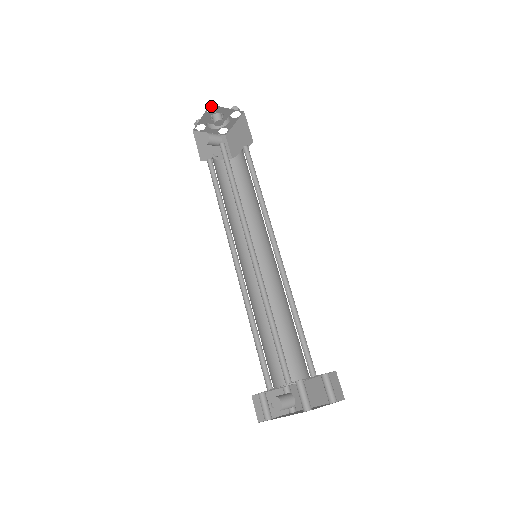
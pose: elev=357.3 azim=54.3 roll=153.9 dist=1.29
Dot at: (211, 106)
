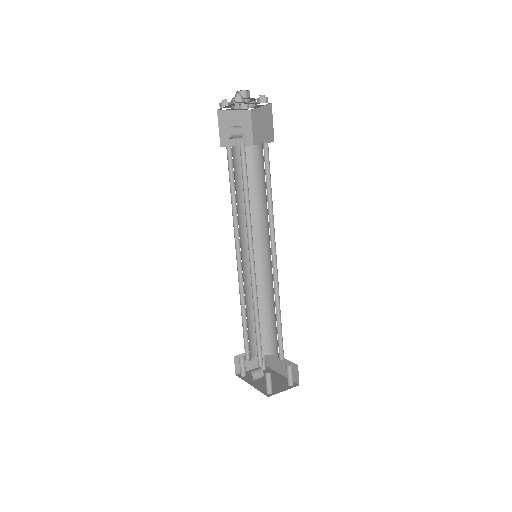
Dot at: (237, 102)
